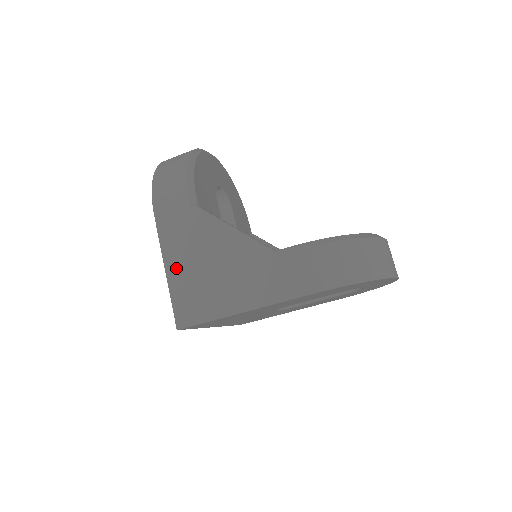
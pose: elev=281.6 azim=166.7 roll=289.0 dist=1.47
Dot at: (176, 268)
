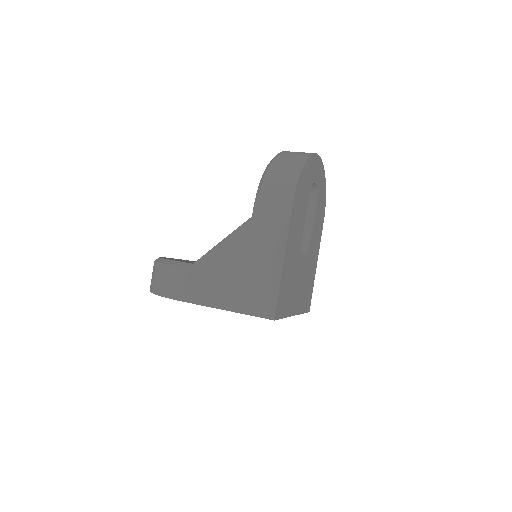
Dot at: (228, 300)
